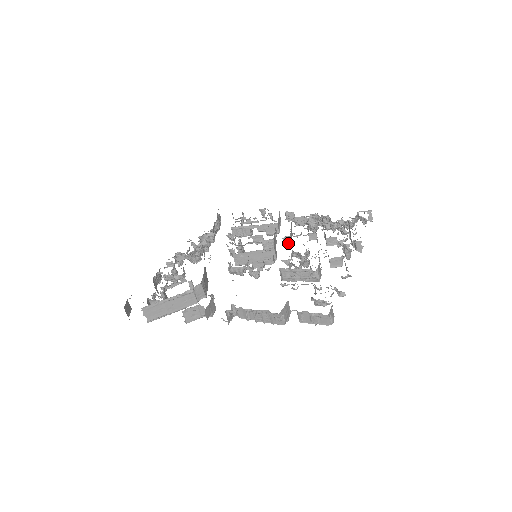
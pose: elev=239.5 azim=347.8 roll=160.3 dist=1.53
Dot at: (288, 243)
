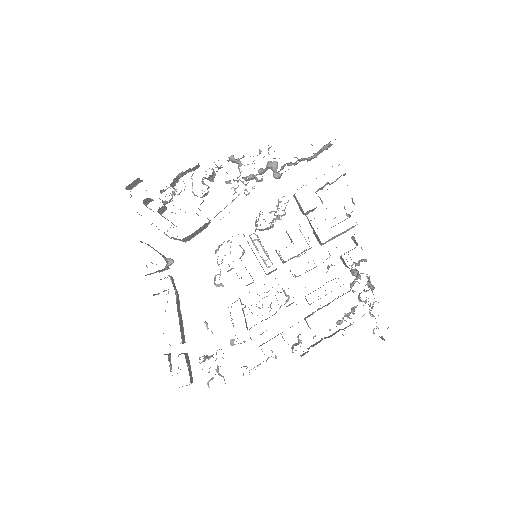
Dot at: occluded
